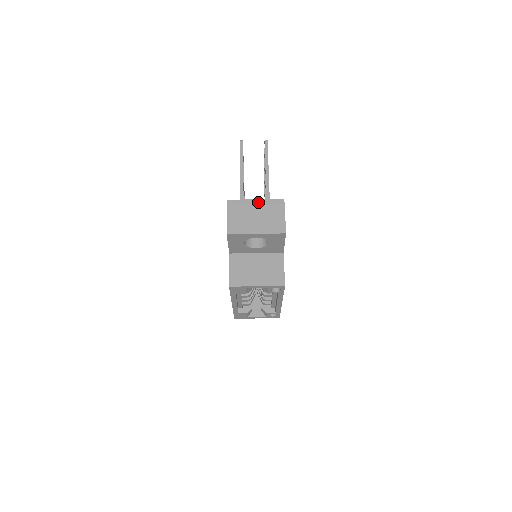
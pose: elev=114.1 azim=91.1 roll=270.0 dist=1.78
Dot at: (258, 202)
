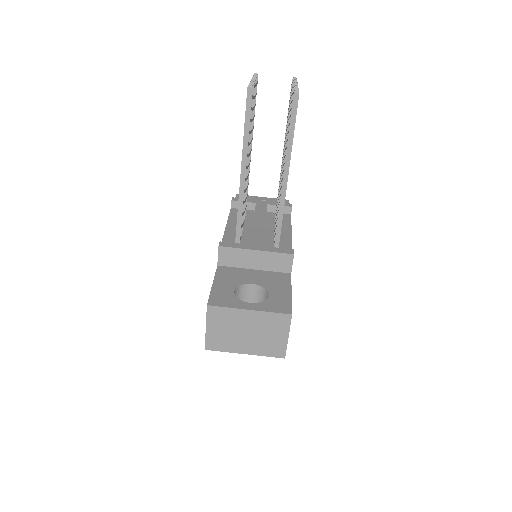
Dot at: (252, 314)
